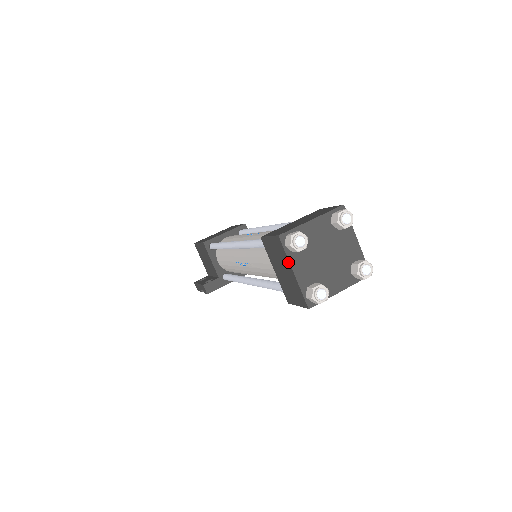
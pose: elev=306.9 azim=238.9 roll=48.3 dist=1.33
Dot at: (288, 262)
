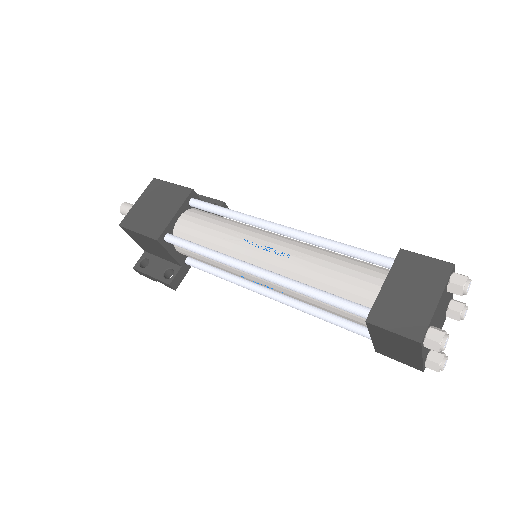
Dot at: (419, 354)
